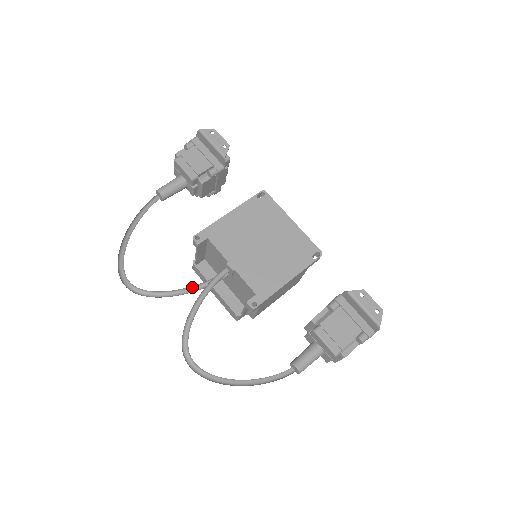
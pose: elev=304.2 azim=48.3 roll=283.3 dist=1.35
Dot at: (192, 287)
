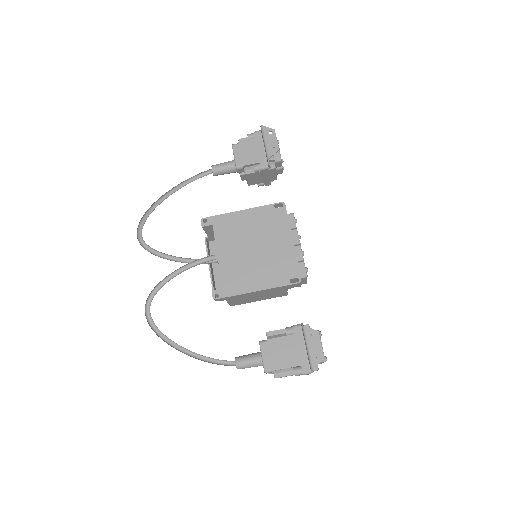
Dot at: (184, 258)
